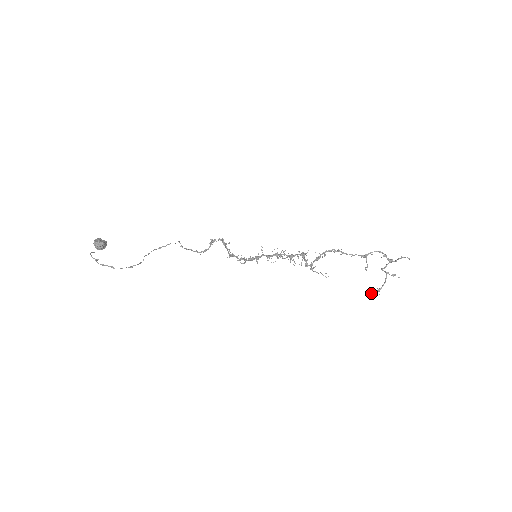
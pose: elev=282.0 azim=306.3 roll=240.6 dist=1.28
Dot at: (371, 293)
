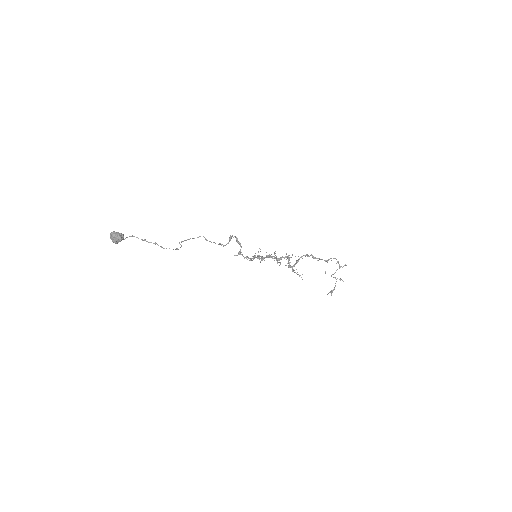
Dot at: occluded
